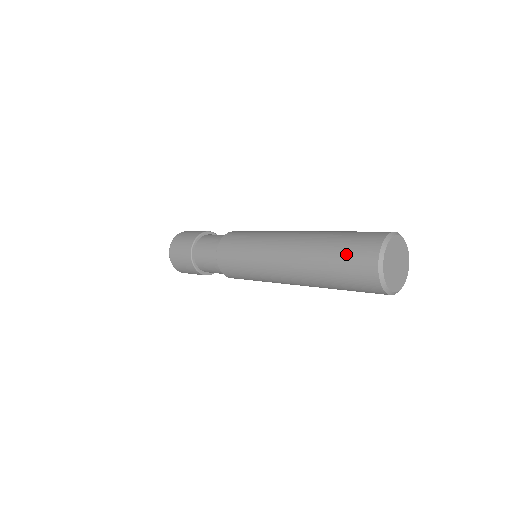
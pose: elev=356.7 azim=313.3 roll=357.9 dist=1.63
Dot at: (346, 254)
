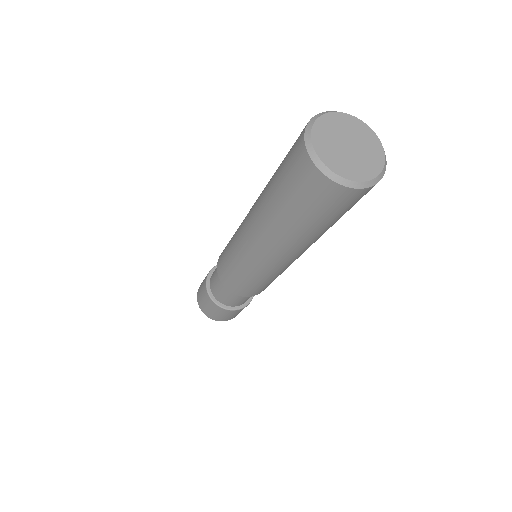
Dot at: occluded
